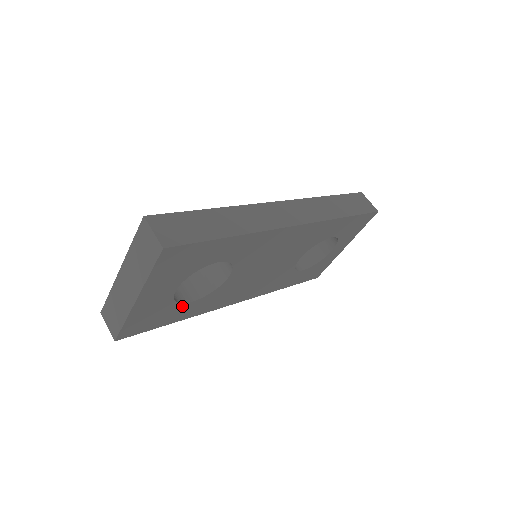
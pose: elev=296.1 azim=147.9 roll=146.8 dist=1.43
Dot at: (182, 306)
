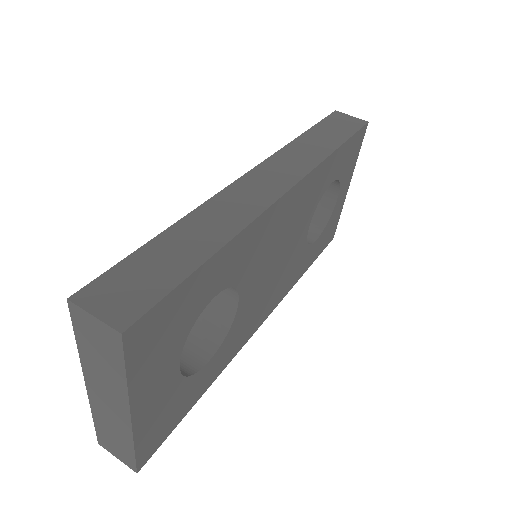
Dot at: (199, 374)
